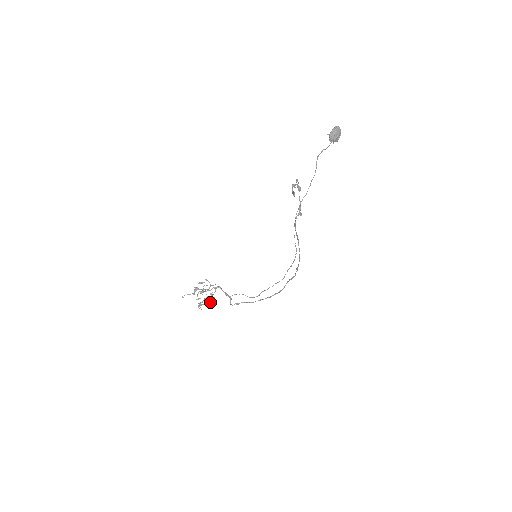
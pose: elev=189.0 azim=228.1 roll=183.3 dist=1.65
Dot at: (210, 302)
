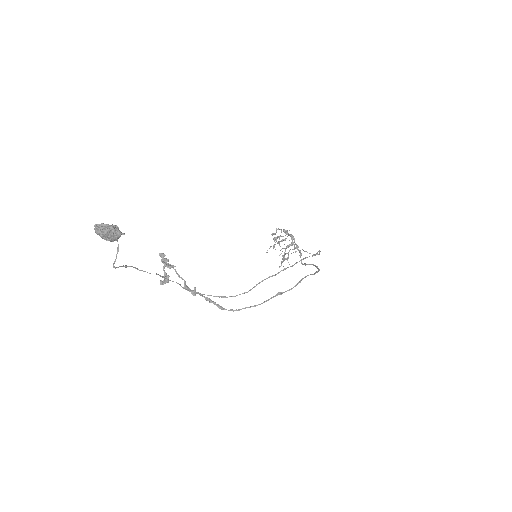
Dot at: (287, 257)
